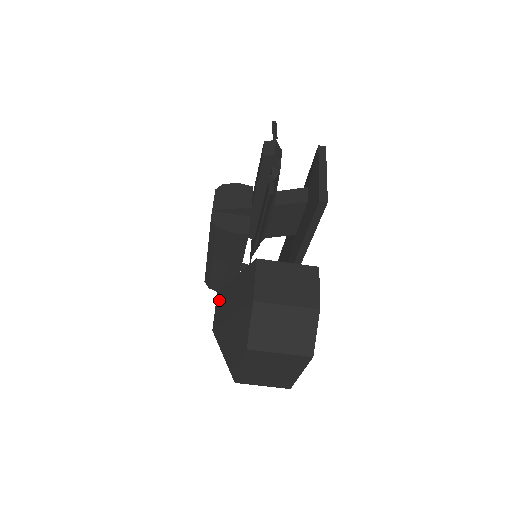
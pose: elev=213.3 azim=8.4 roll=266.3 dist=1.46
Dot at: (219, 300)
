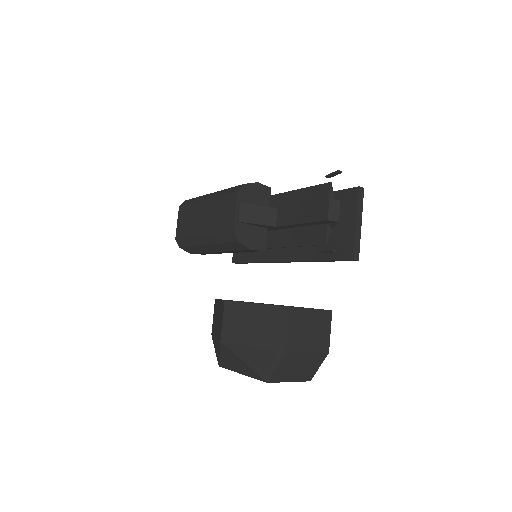
Dot at: (229, 314)
